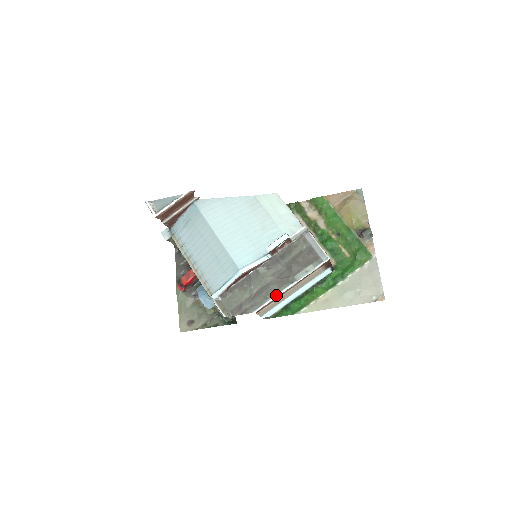
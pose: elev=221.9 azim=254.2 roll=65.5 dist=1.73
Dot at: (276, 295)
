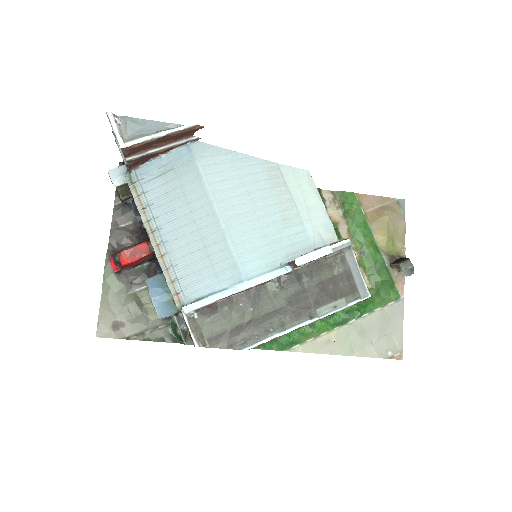
Dot at: (284, 331)
